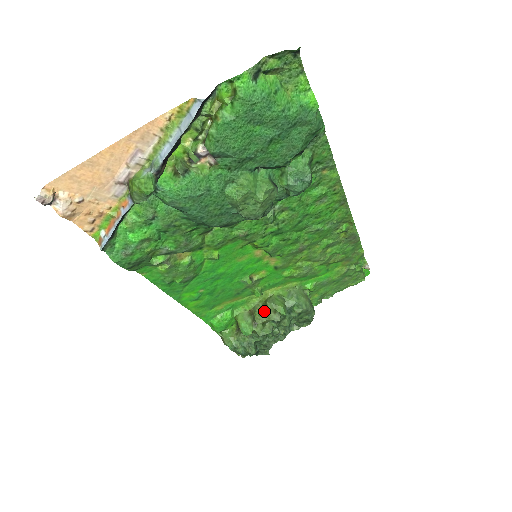
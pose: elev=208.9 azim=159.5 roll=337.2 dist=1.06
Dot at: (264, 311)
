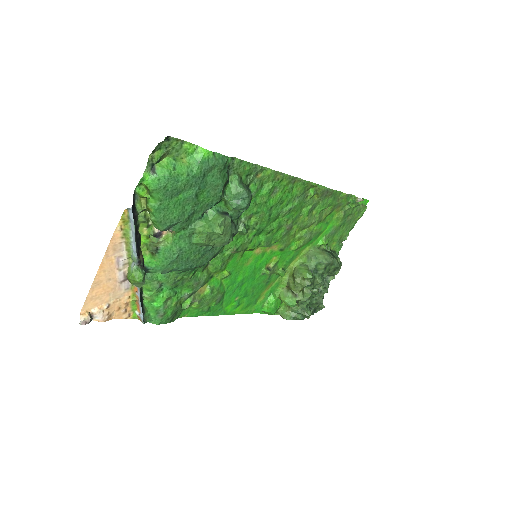
Dot at: (295, 283)
